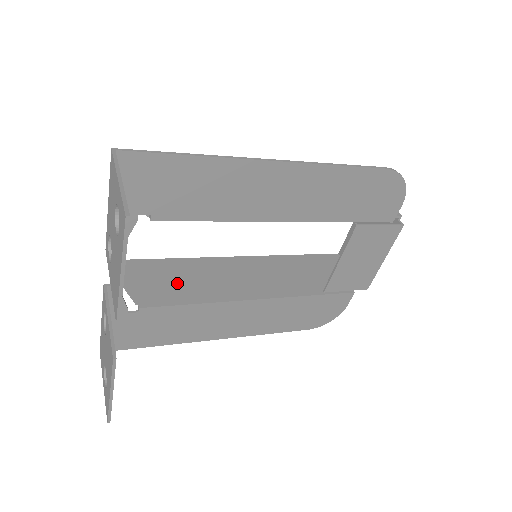
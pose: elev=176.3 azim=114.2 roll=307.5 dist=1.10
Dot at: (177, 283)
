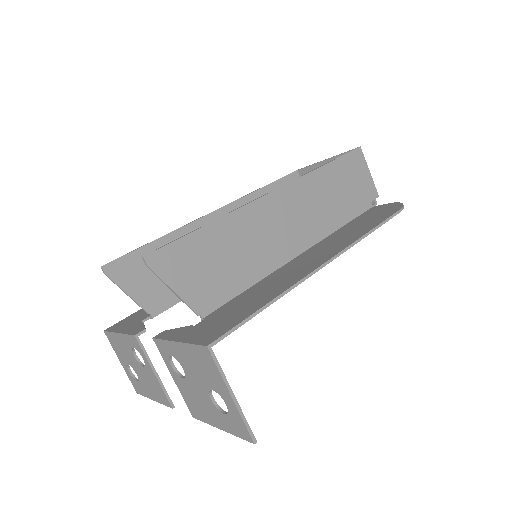
Dot at: occluded
